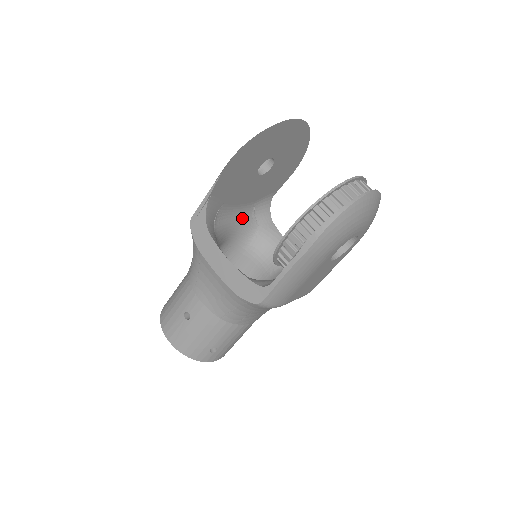
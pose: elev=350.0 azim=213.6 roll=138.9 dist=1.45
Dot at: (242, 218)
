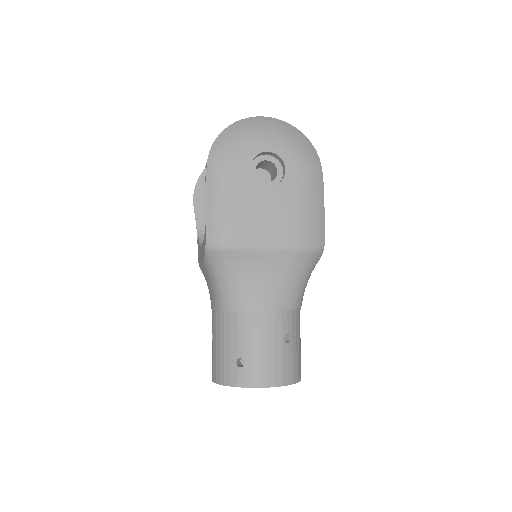
Dot at: occluded
